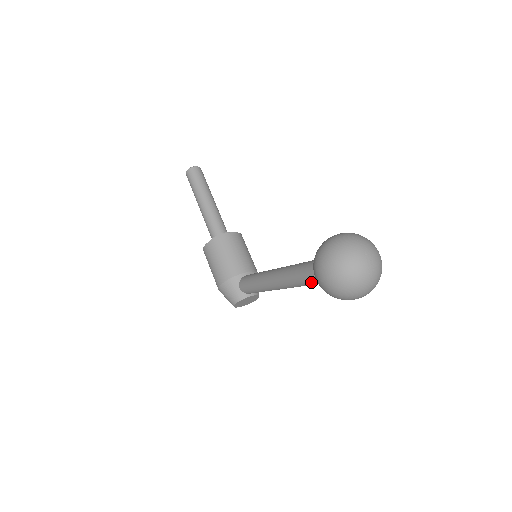
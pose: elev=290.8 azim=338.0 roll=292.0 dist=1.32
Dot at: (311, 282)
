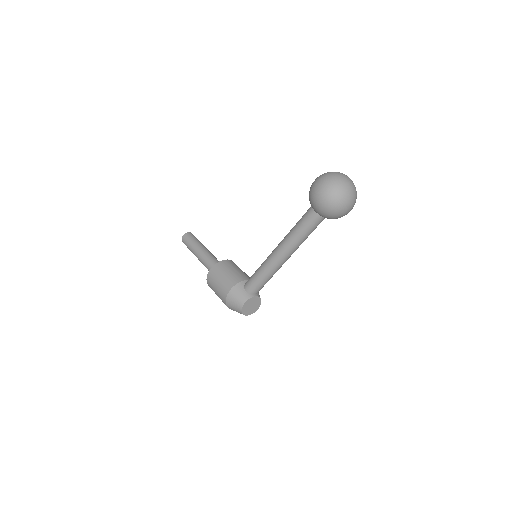
Dot at: (309, 225)
